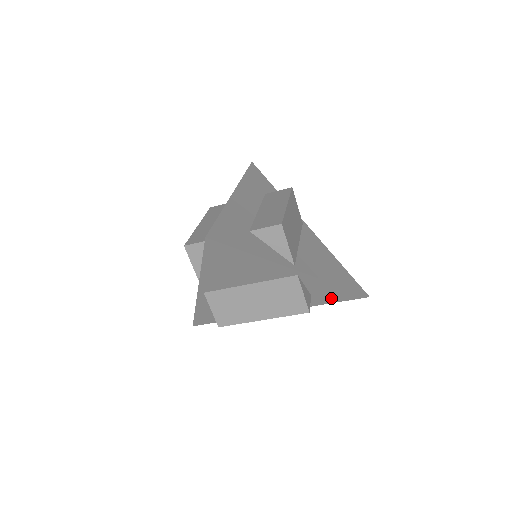
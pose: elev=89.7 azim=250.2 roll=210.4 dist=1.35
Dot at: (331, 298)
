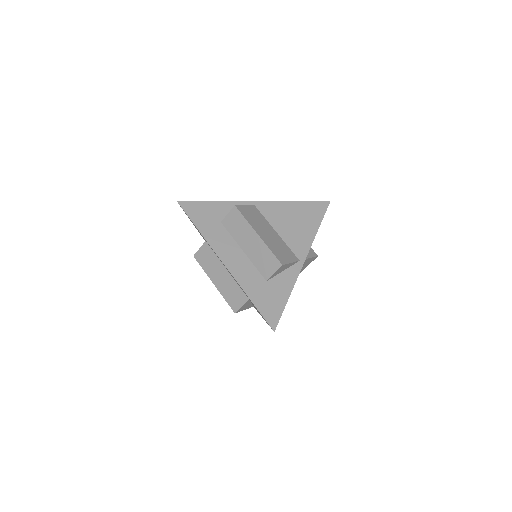
Dot at: occluded
